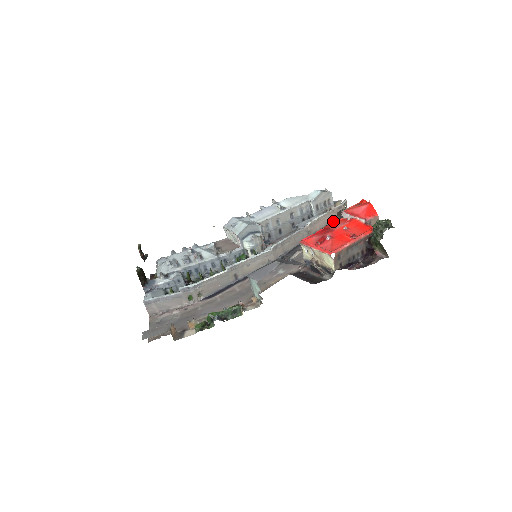
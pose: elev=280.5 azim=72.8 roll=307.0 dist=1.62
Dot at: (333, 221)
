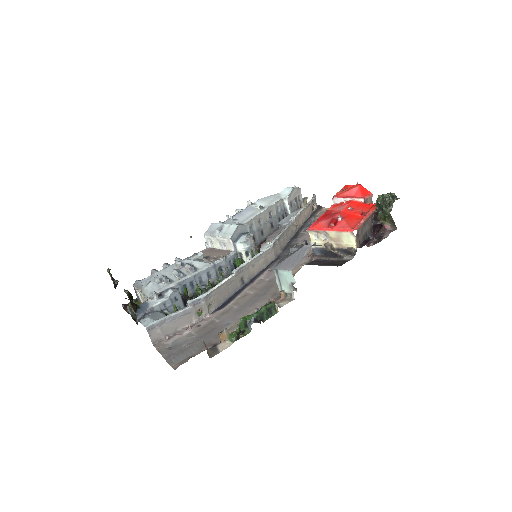
Dot at: (310, 215)
